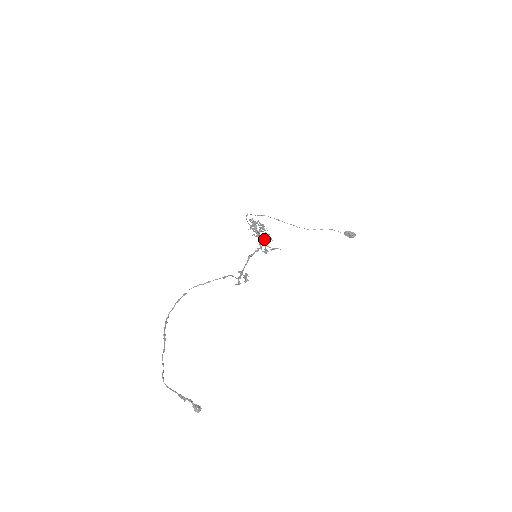
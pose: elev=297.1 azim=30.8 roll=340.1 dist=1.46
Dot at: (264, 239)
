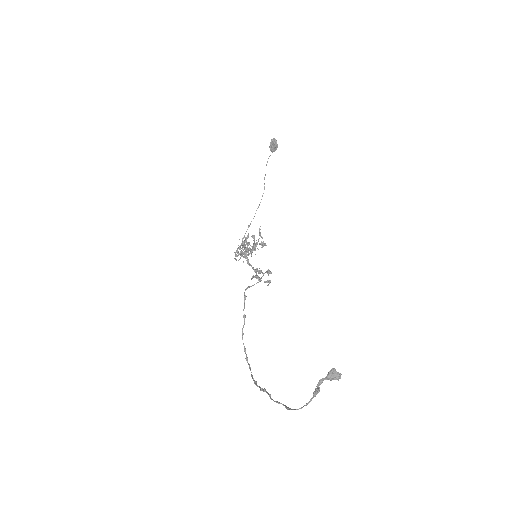
Dot at: (247, 244)
